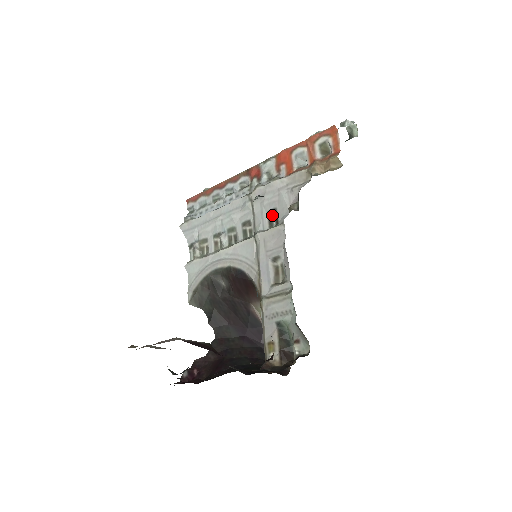
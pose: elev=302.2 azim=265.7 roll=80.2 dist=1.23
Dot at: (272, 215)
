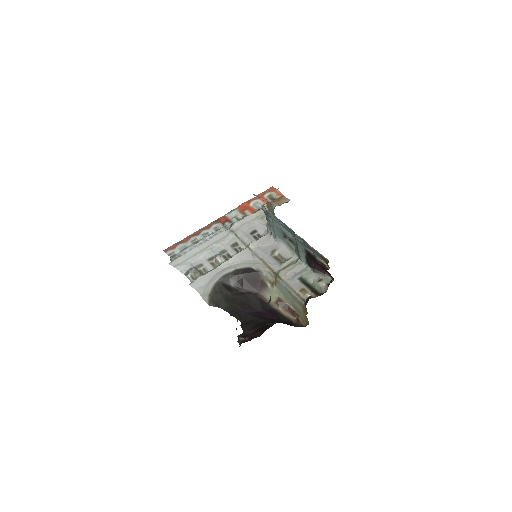
Dot at: (254, 234)
